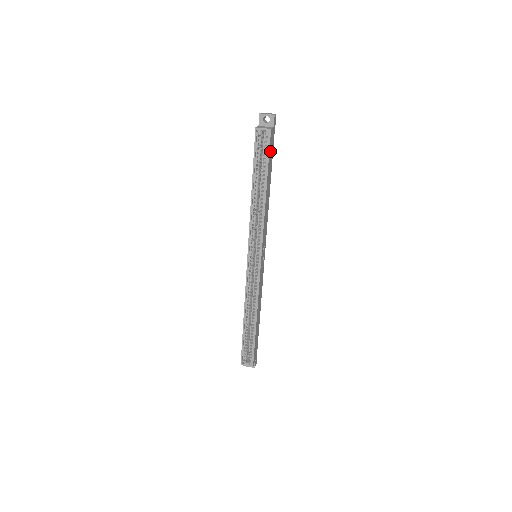
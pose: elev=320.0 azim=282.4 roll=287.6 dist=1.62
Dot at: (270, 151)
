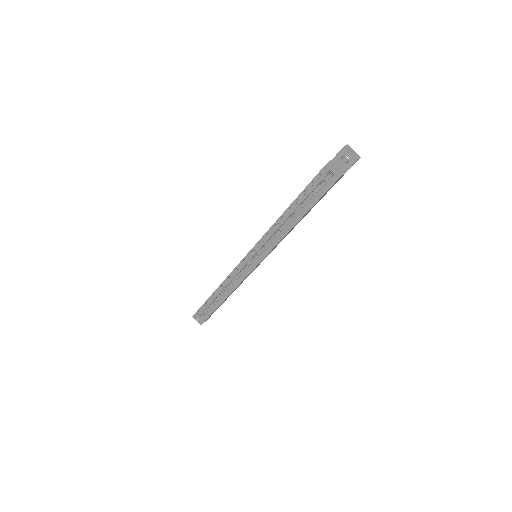
Dot at: (326, 192)
